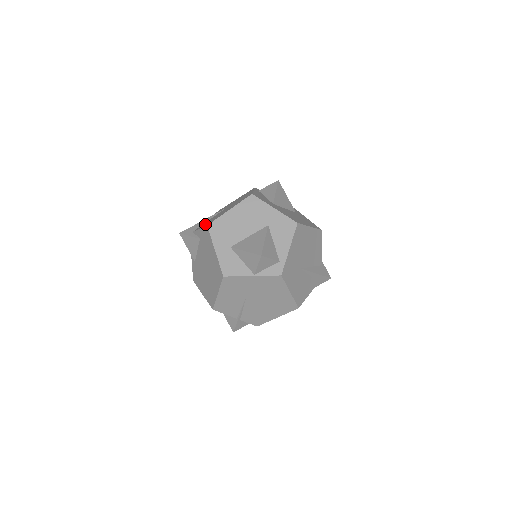
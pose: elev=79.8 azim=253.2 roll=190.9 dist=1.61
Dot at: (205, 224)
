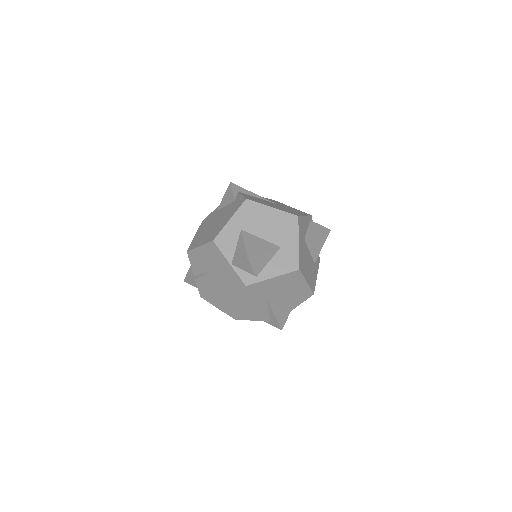
Dot at: occluded
